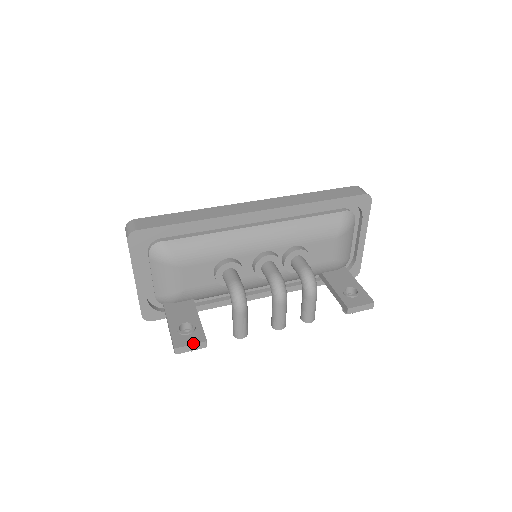
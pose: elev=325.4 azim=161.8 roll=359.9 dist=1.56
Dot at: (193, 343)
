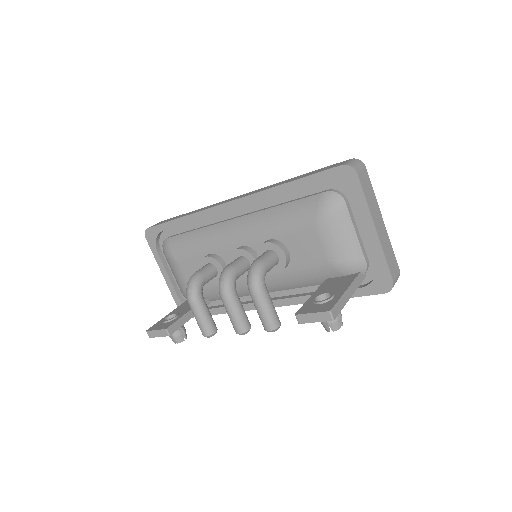
Dot at: (158, 329)
